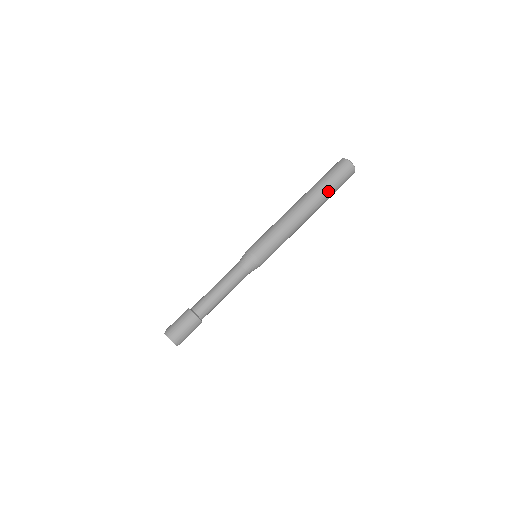
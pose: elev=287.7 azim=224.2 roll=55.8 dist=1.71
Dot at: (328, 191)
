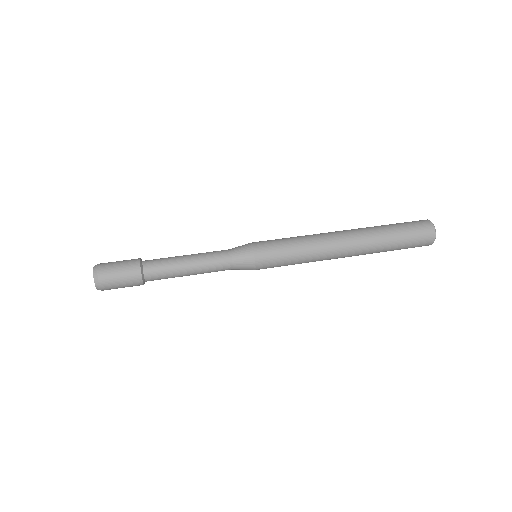
Dot at: (387, 245)
